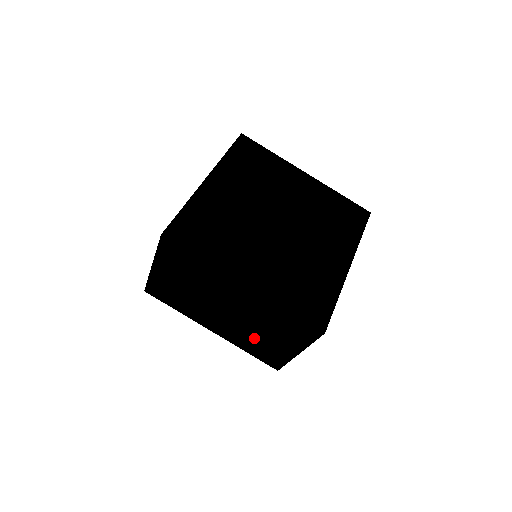
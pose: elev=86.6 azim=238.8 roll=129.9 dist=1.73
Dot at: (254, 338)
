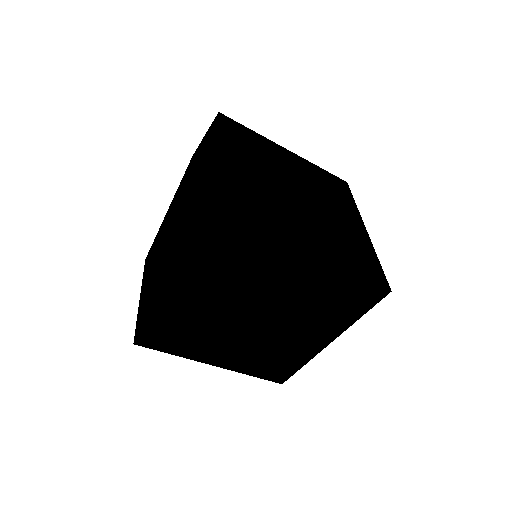
Dot at: occluded
